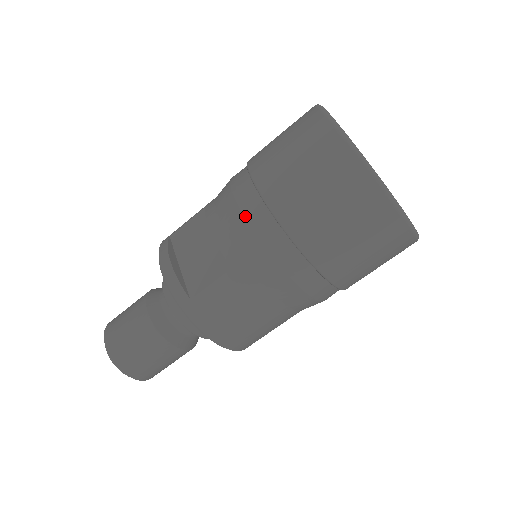
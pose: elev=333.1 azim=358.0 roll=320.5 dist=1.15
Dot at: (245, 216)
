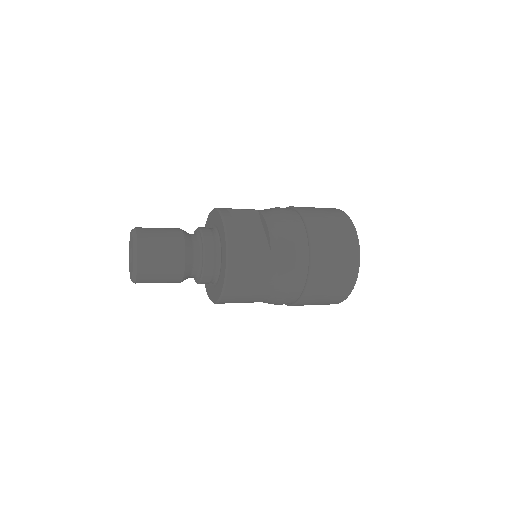
Dot at: (294, 231)
